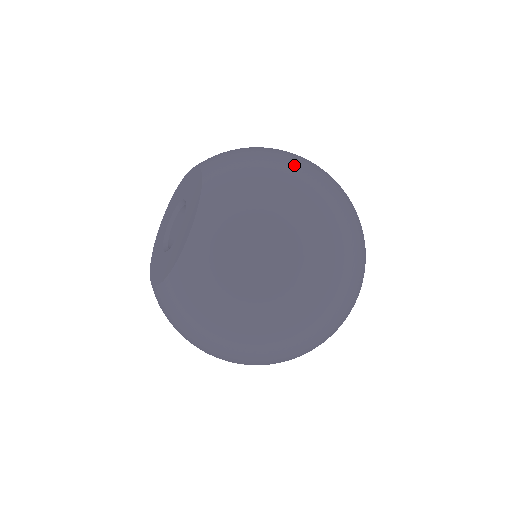
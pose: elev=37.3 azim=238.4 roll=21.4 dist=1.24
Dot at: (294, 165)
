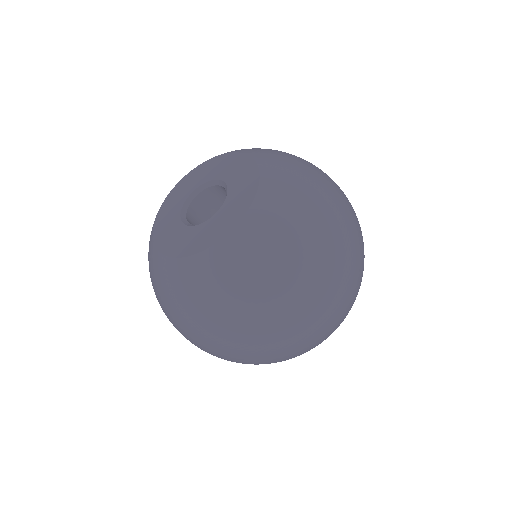
Dot at: occluded
